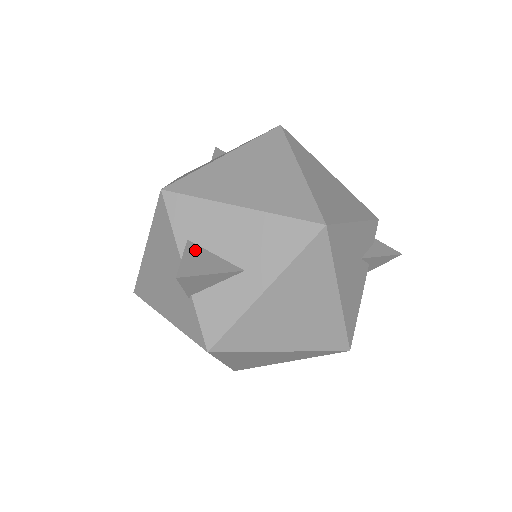
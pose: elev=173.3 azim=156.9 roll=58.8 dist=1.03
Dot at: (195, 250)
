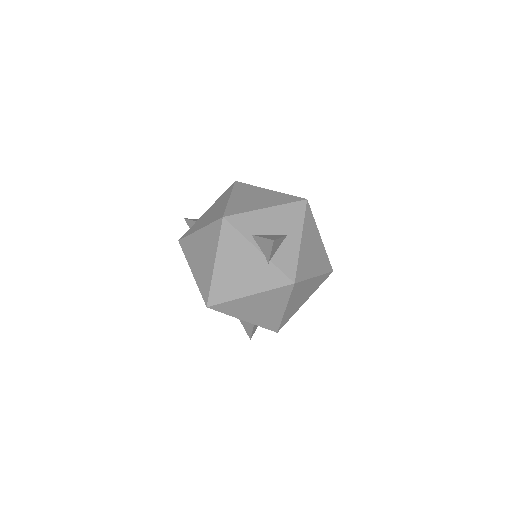
Dot at: (261, 235)
